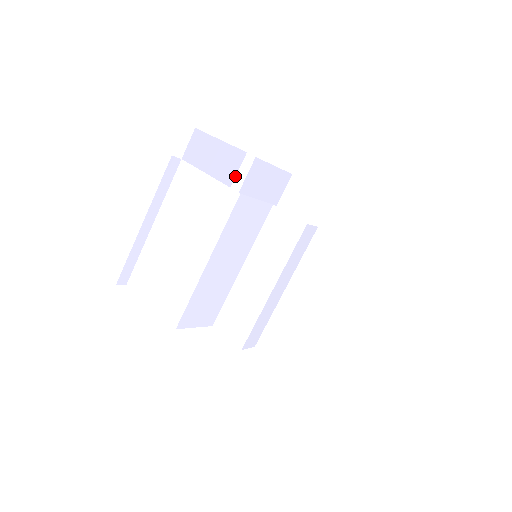
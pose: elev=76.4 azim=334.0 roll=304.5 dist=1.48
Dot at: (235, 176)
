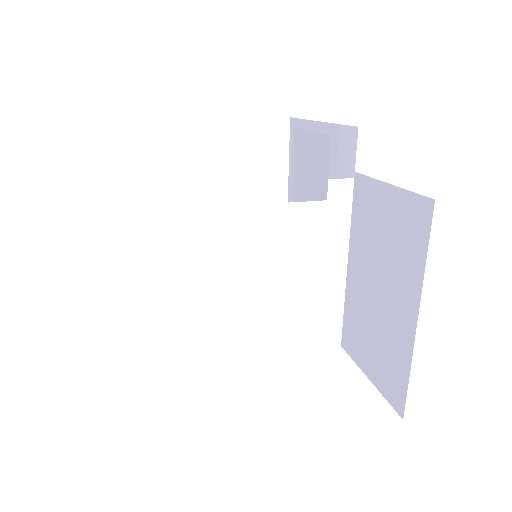
Dot at: occluded
